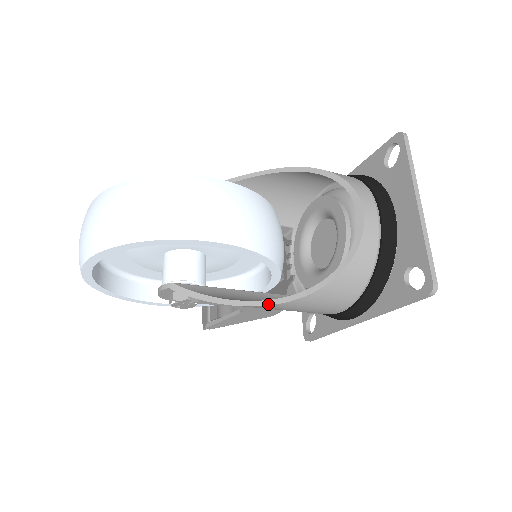
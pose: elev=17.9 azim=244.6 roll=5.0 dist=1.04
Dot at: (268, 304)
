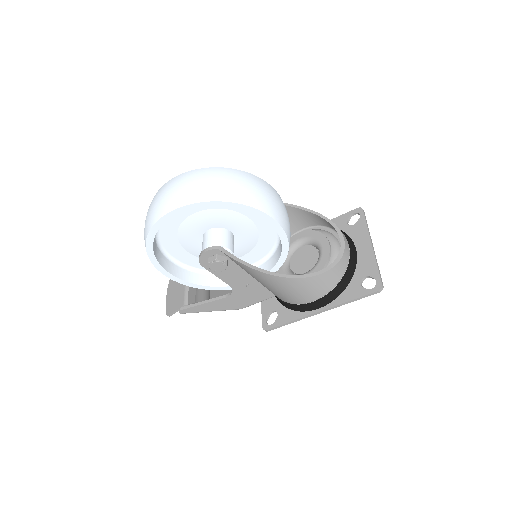
Dot at: (285, 276)
